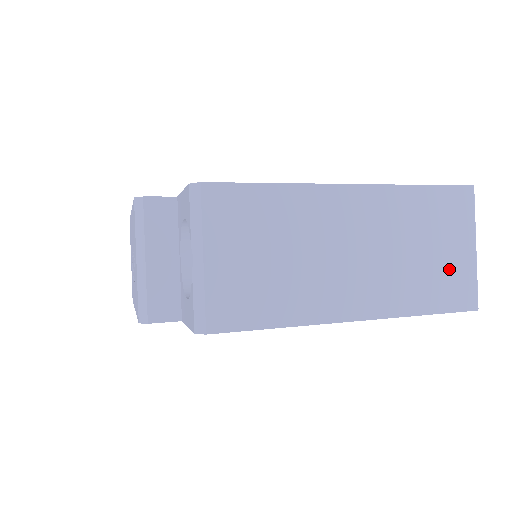
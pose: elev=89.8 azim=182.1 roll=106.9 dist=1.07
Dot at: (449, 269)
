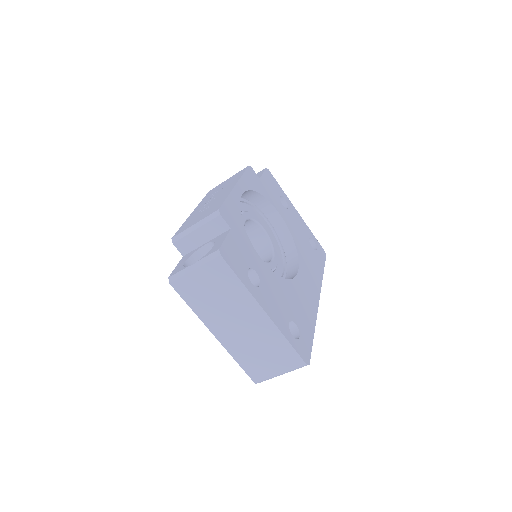
Dot at: (263, 366)
